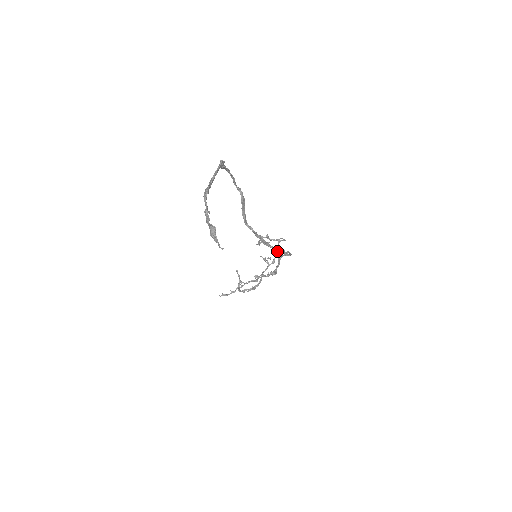
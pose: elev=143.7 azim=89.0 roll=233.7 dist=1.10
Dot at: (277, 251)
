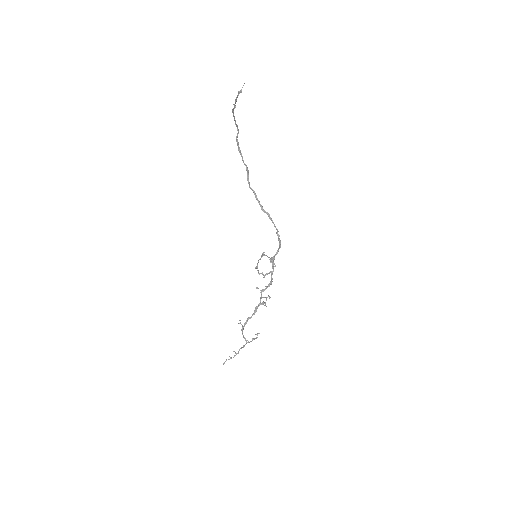
Dot at: (271, 262)
